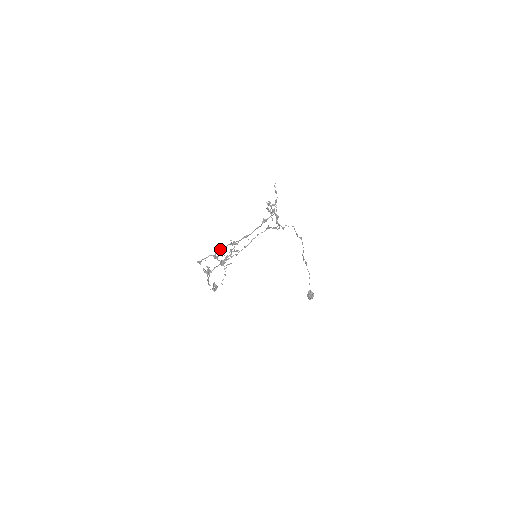
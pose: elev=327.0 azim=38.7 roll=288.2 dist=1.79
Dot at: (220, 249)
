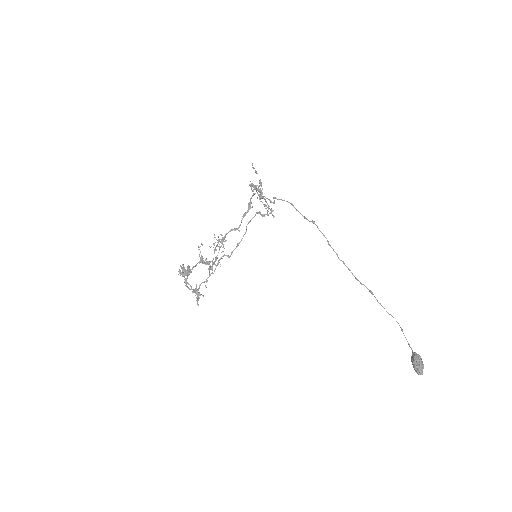
Dot at: occluded
